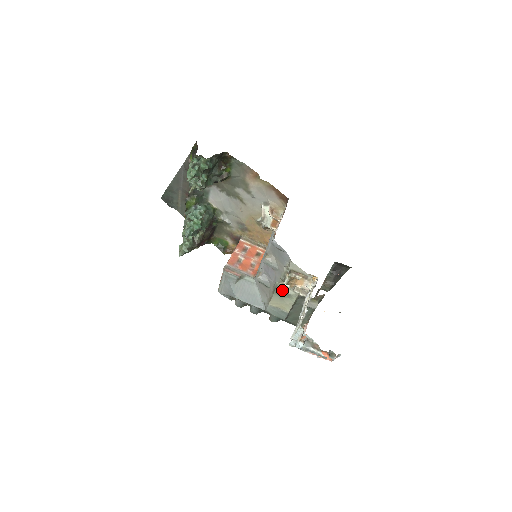
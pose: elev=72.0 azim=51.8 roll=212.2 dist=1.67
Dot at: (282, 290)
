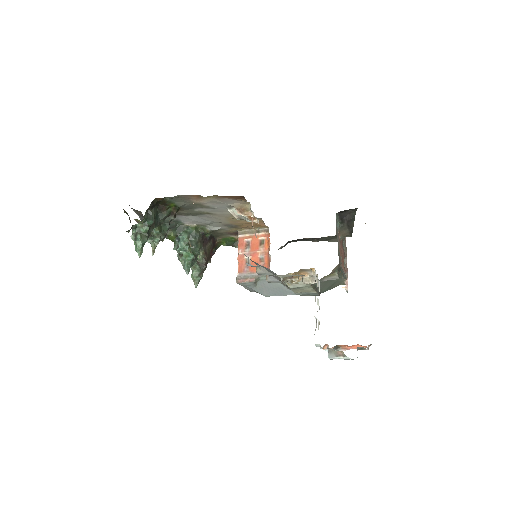
Dot at: (293, 287)
